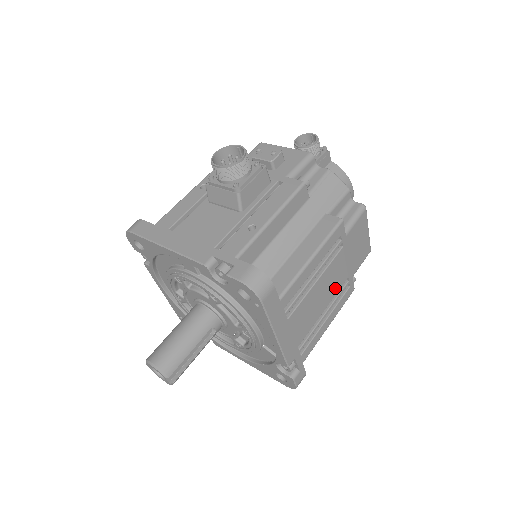
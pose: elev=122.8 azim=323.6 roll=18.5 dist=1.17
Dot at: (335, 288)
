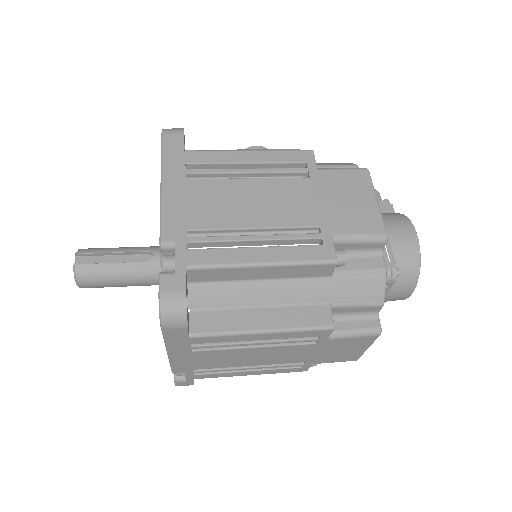
Dot at: (286, 217)
